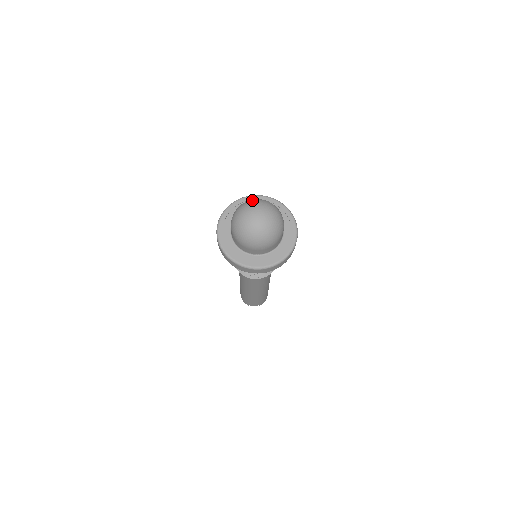
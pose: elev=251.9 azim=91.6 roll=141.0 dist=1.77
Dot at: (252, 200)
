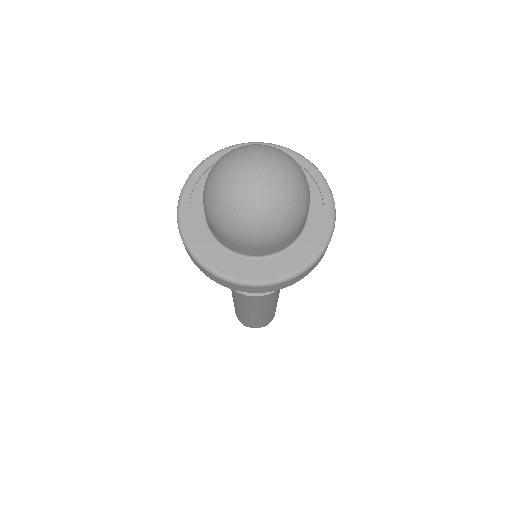
Dot at: occluded
